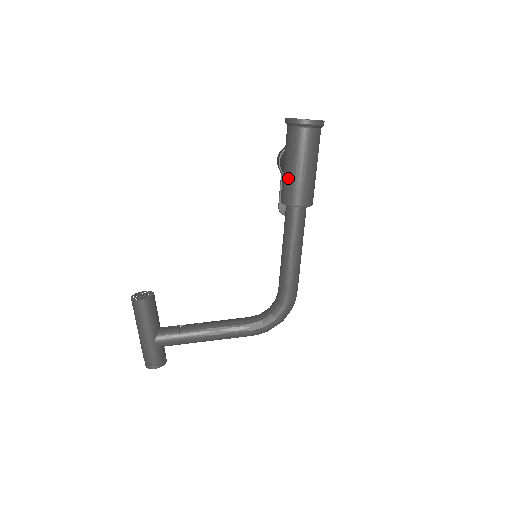
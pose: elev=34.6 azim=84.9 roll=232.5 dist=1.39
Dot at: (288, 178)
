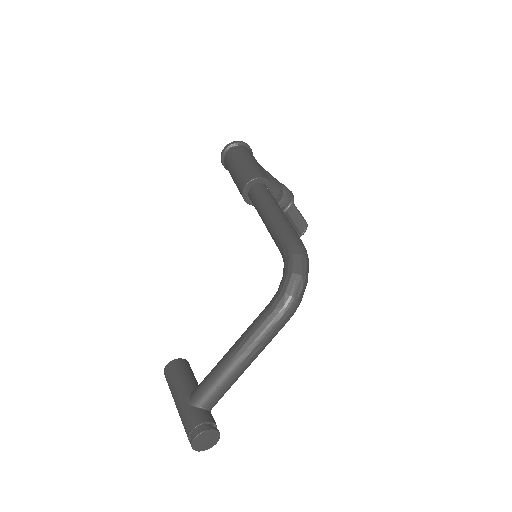
Dot at: (235, 182)
